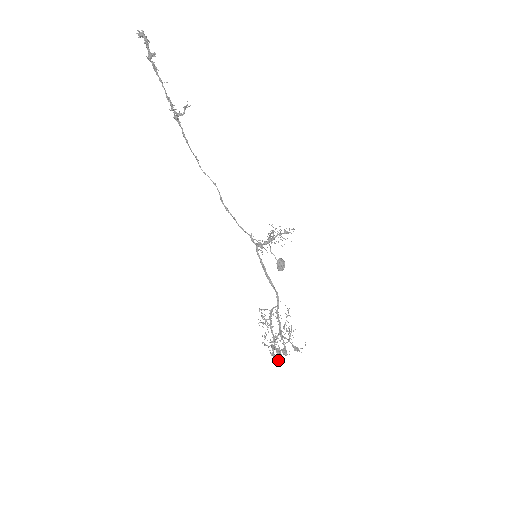
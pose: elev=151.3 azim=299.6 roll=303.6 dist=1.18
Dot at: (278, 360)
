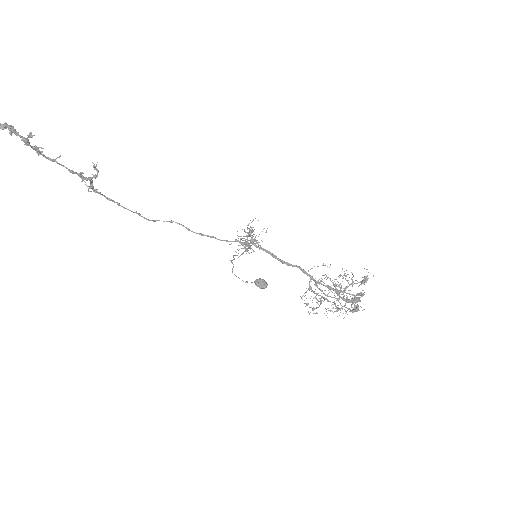
Dot at: occluded
